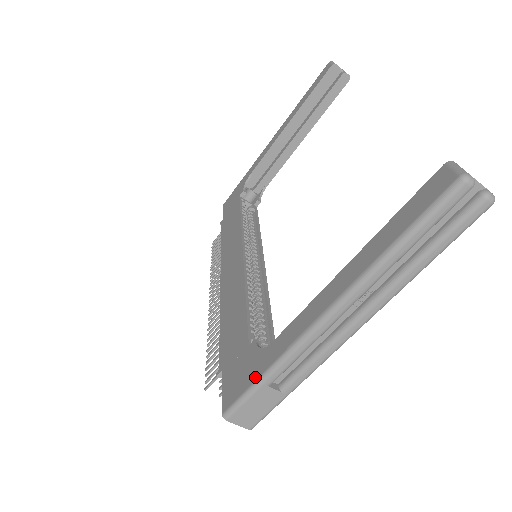
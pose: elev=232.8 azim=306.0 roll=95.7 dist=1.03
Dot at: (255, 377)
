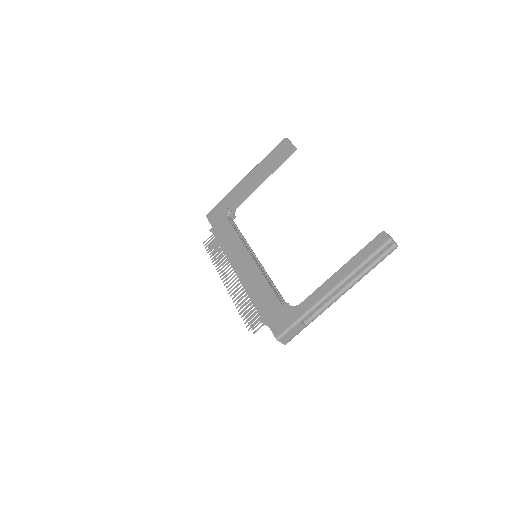
Dot at: (295, 319)
